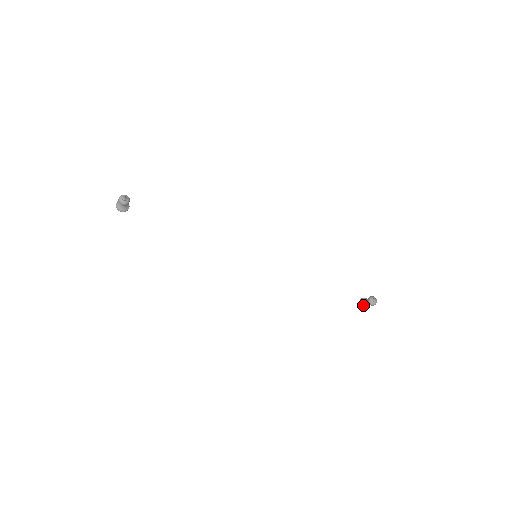
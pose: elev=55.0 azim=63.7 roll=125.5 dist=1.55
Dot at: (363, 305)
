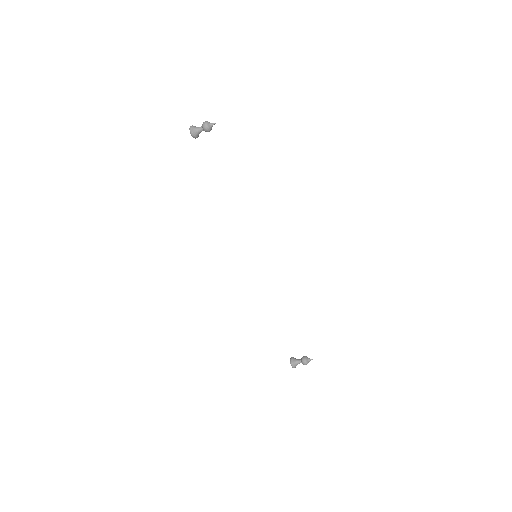
Dot at: (294, 362)
